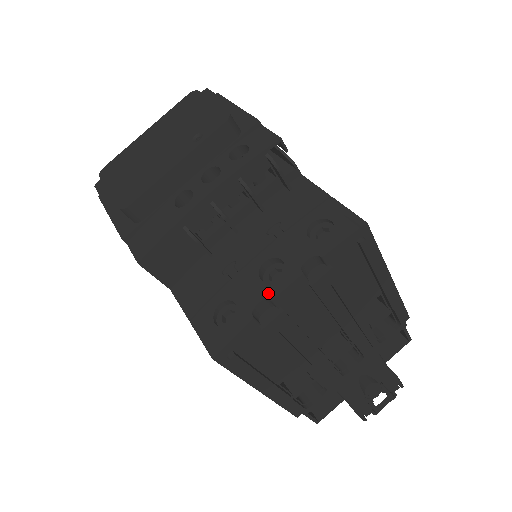
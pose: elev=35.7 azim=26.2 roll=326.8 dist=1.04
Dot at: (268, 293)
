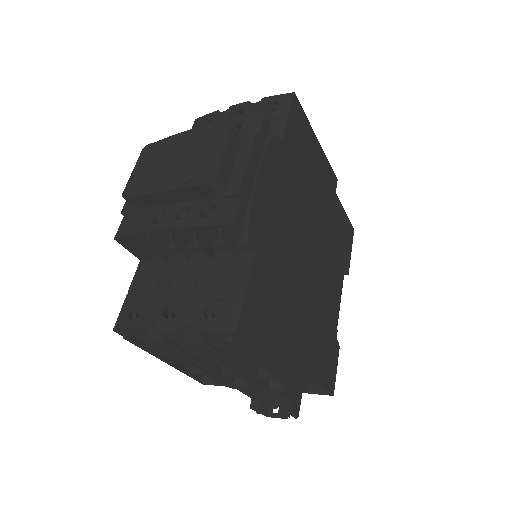
Dot at: (157, 322)
